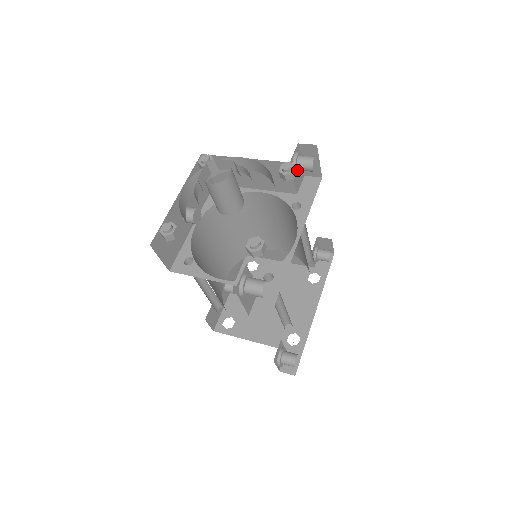
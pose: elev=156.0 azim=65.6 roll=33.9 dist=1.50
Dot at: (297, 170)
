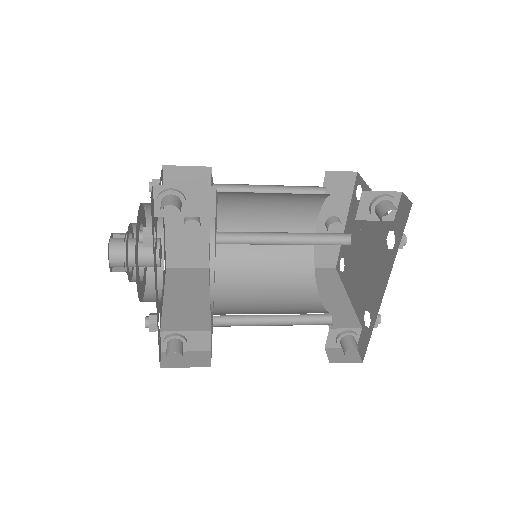
Dot at: (176, 211)
